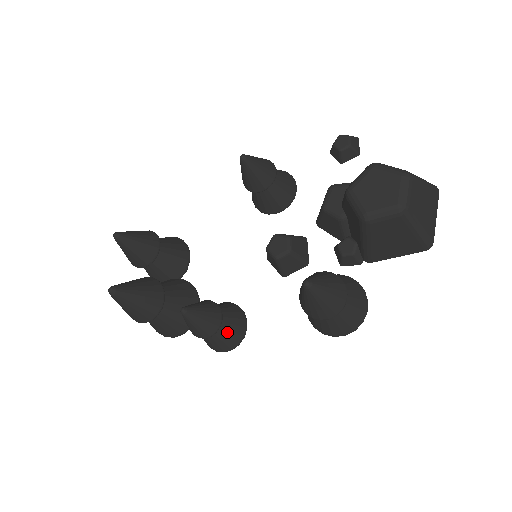
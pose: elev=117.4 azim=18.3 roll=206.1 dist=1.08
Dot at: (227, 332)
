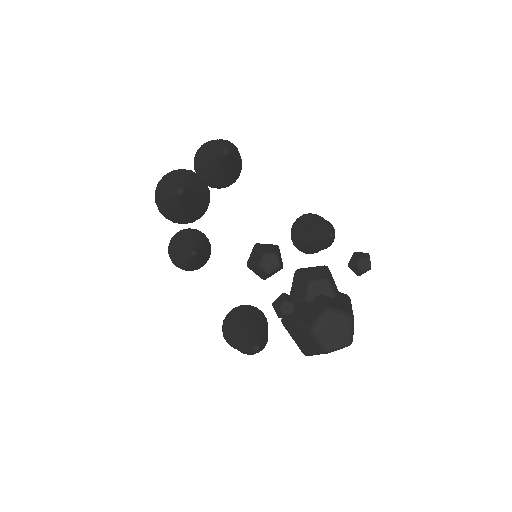
Dot at: occluded
